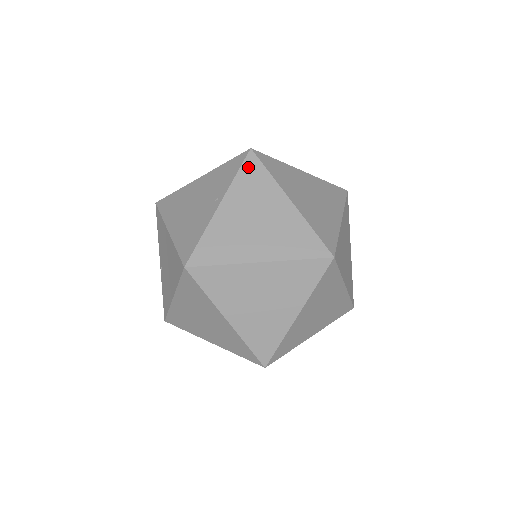
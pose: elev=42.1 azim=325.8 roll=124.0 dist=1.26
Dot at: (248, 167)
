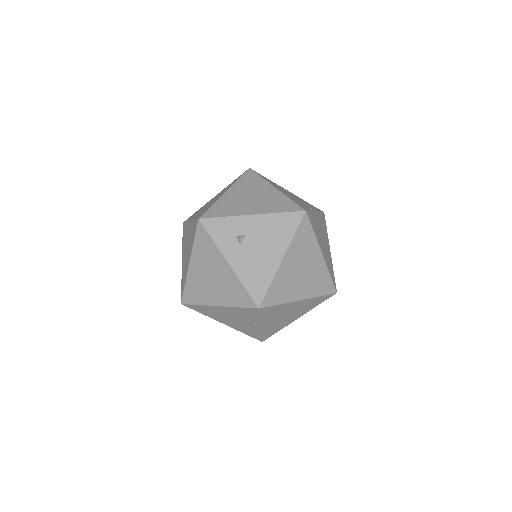
Dot at: (264, 312)
